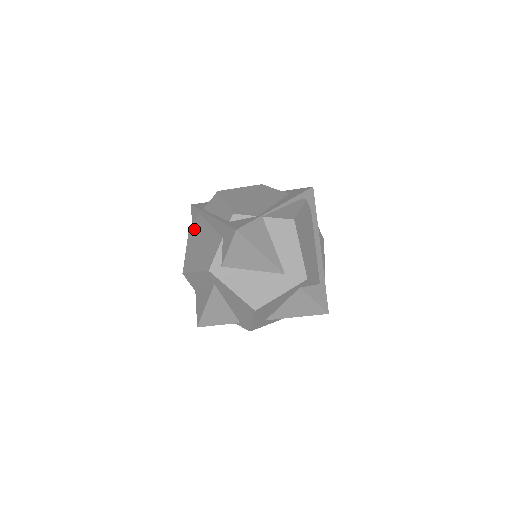
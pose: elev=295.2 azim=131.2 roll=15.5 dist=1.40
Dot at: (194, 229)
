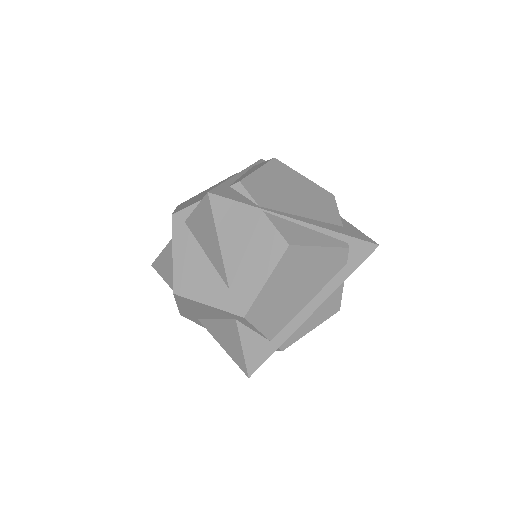
Dot at: (230, 177)
